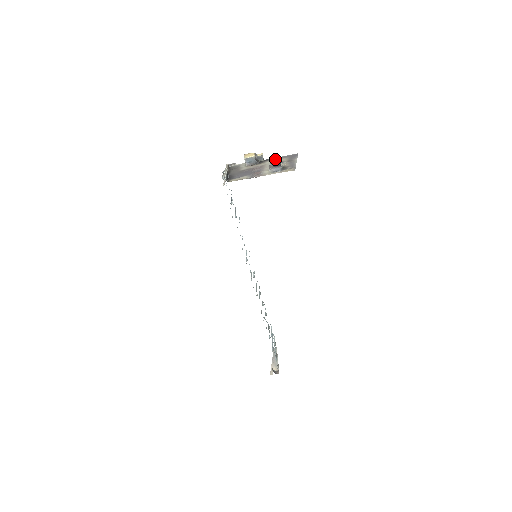
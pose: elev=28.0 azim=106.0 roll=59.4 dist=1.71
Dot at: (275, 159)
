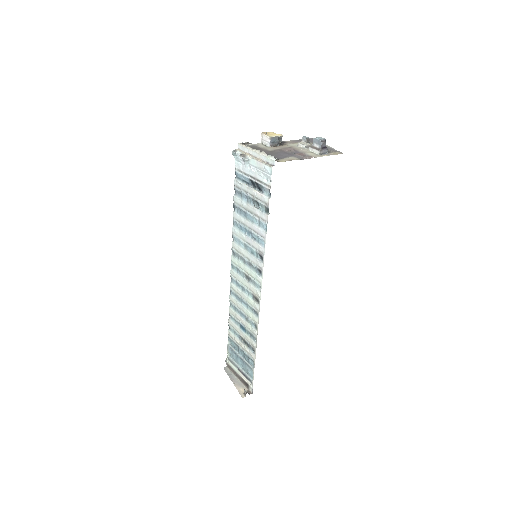
Dot at: (324, 140)
